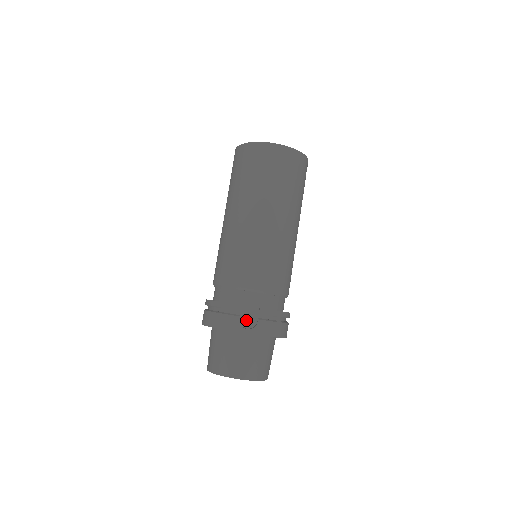
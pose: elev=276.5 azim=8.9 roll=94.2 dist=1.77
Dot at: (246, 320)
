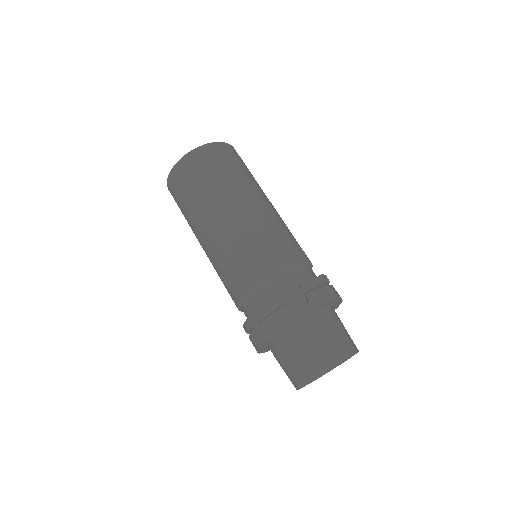
Dot at: (295, 304)
